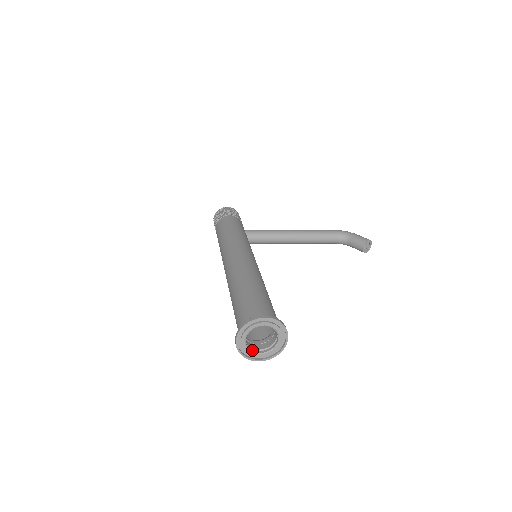
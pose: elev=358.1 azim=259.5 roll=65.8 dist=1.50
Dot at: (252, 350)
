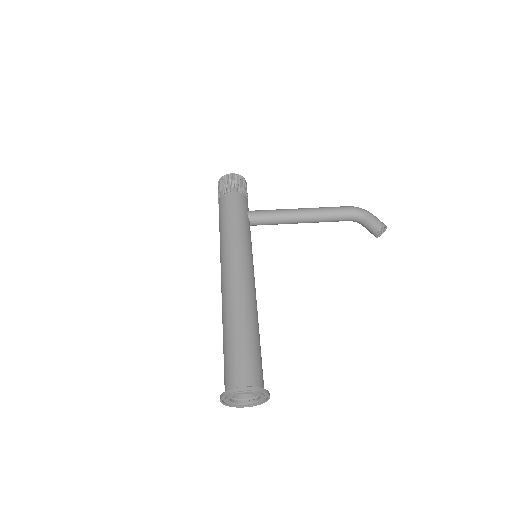
Dot at: (237, 402)
